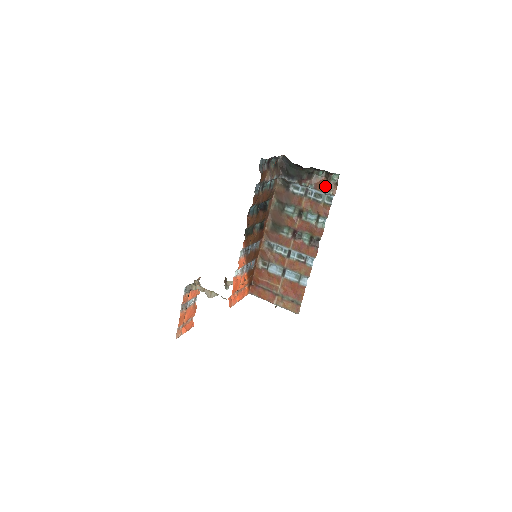
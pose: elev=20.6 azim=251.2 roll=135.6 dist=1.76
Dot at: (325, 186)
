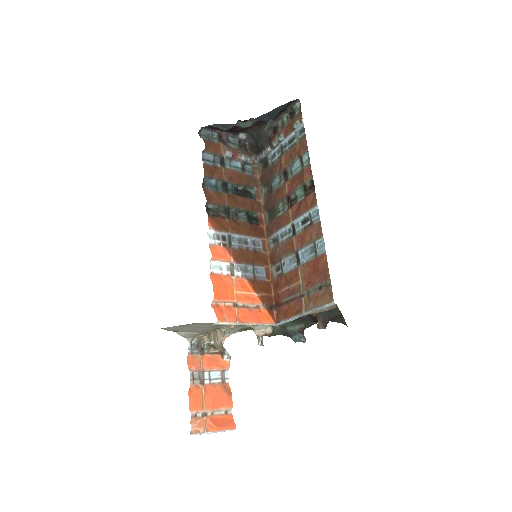
Dot at: (291, 123)
